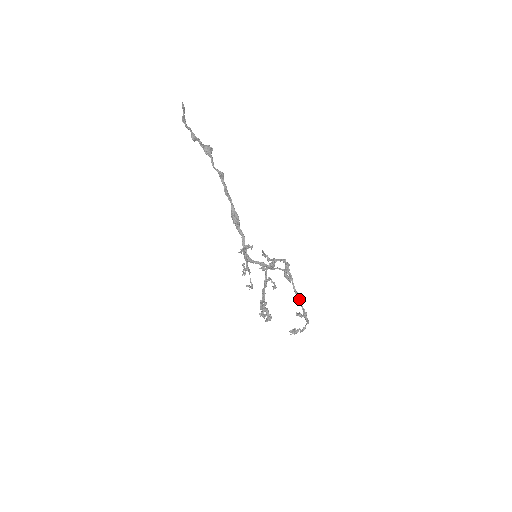
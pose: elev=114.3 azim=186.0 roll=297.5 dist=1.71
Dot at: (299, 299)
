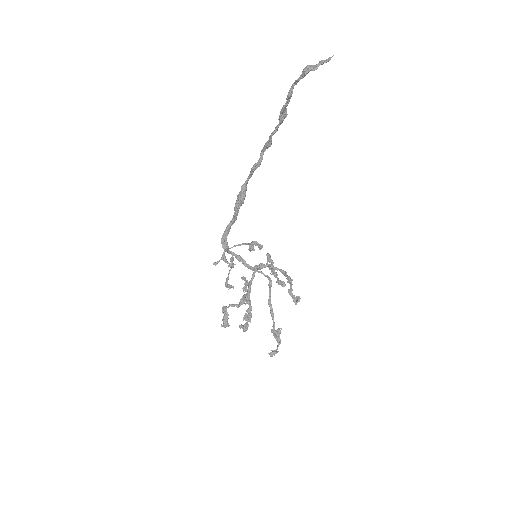
Dot at: (273, 313)
